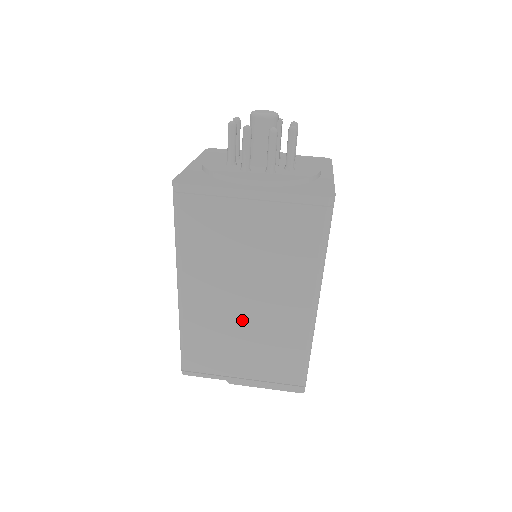
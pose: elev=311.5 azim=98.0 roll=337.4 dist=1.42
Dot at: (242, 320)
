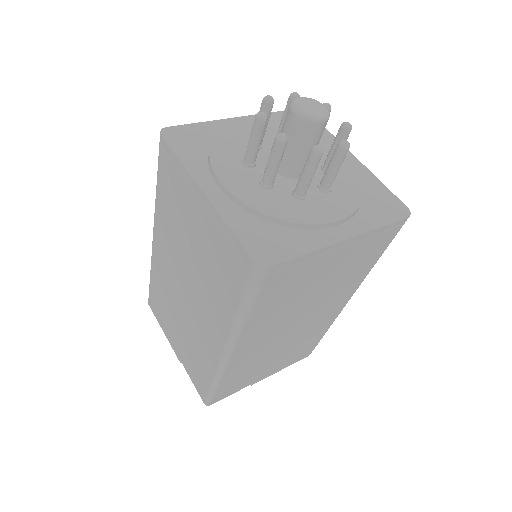
Dot at: (284, 340)
